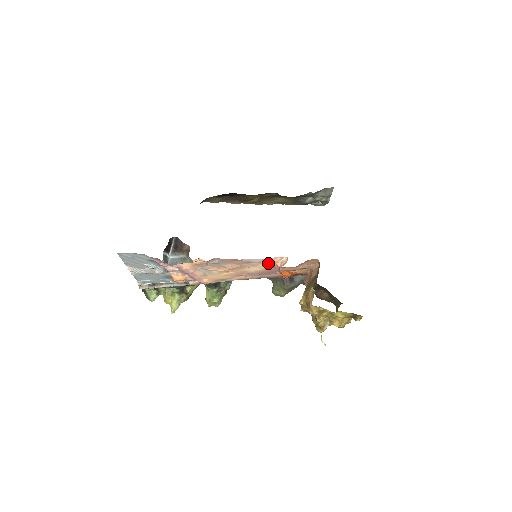
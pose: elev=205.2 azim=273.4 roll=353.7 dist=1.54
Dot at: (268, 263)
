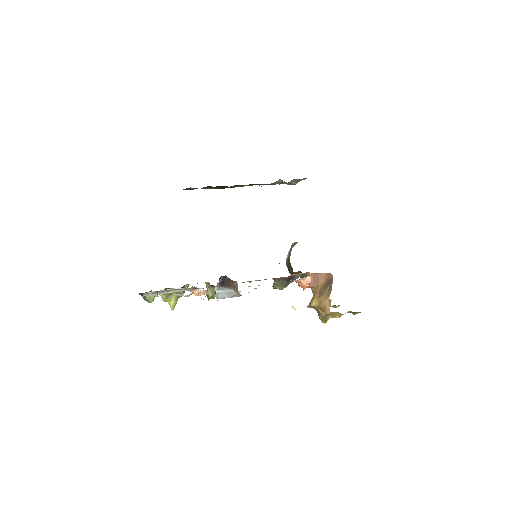
Dot at: occluded
